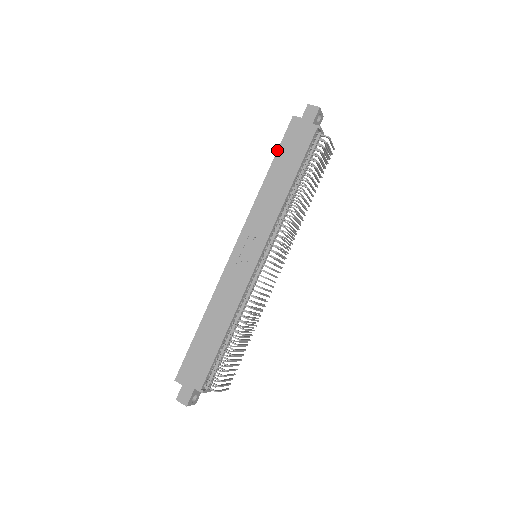
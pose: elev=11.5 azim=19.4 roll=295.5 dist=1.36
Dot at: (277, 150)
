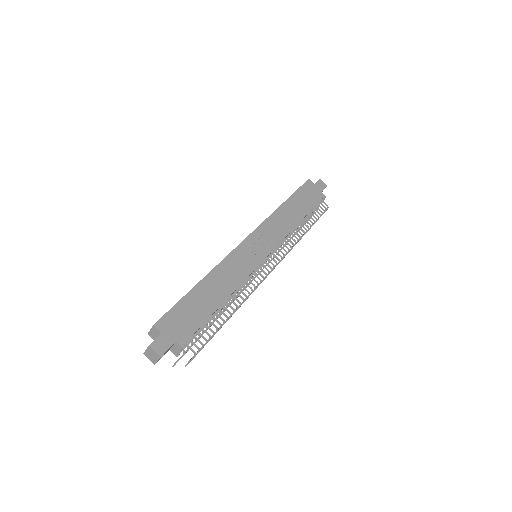
Dot at: (294, 192)
